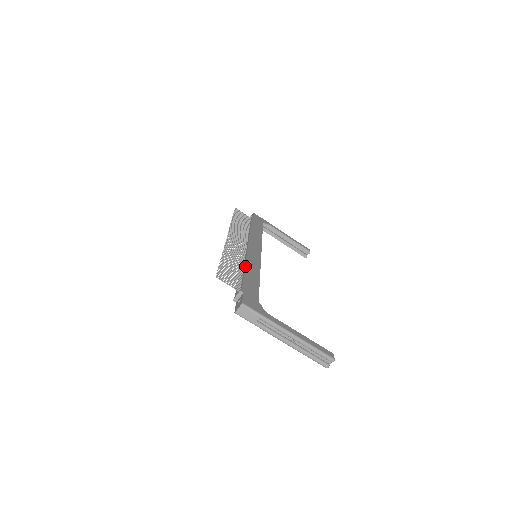
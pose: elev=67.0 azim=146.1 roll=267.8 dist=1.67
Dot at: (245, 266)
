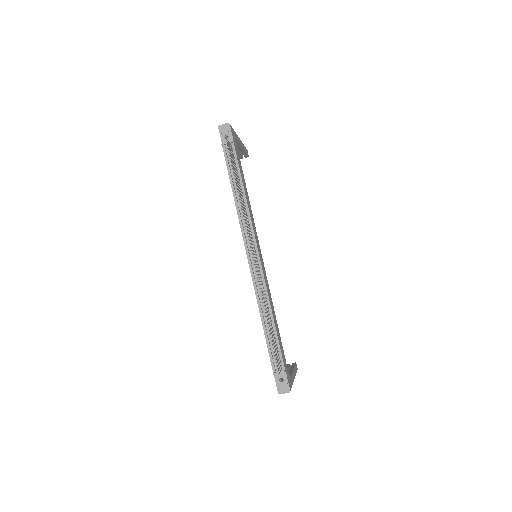
Dot at: (273, 314)
